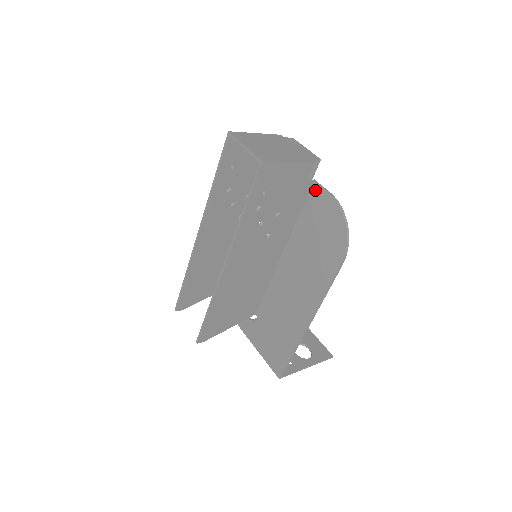
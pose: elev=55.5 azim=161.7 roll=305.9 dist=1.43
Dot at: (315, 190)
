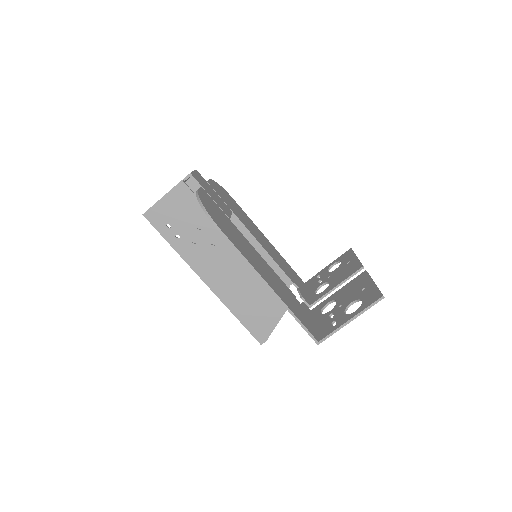
Dot at: occluded
